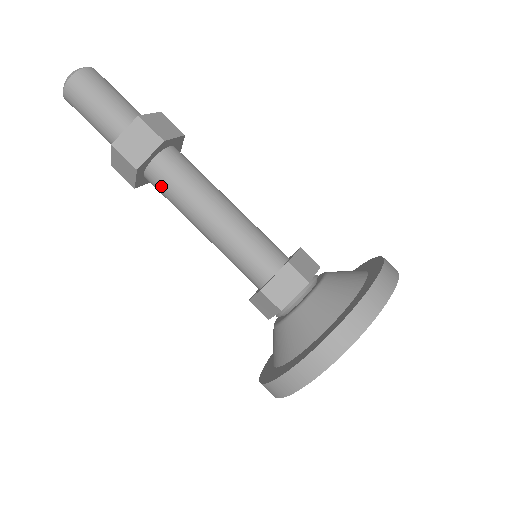
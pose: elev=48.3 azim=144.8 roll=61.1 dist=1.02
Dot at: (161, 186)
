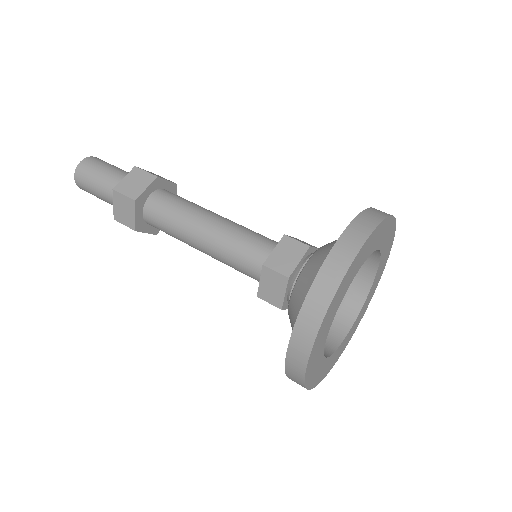
Dot at: occluded
